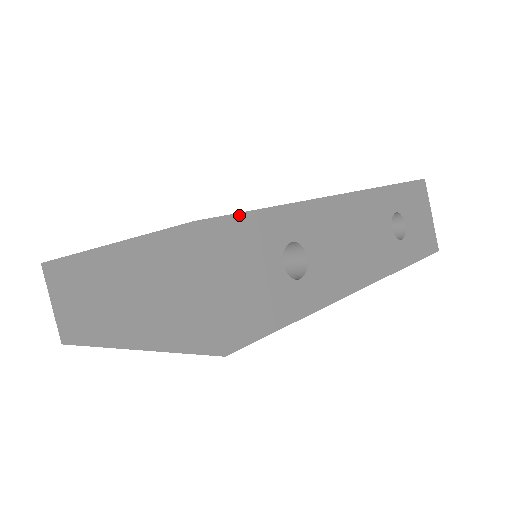
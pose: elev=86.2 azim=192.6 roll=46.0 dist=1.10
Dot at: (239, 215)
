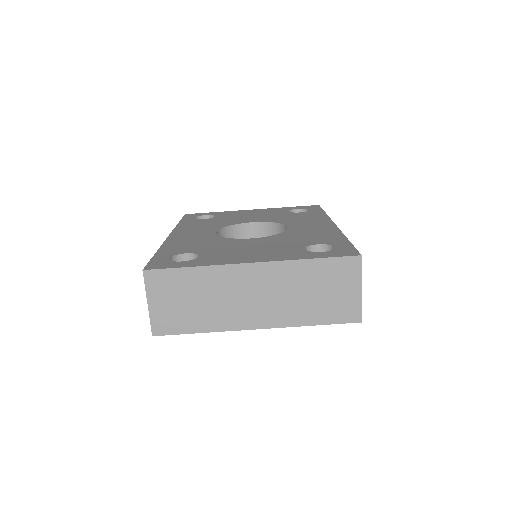
Dot at: (354, 248)
